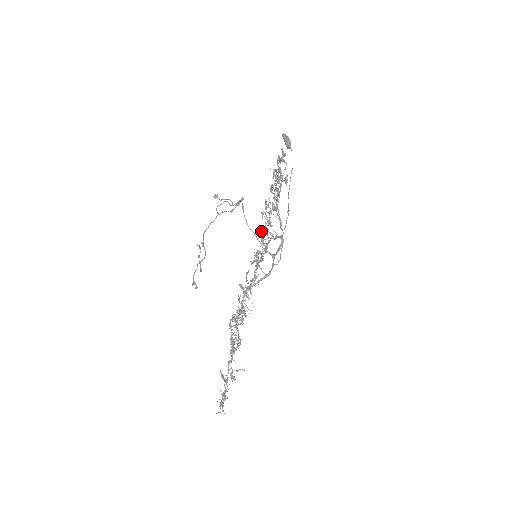
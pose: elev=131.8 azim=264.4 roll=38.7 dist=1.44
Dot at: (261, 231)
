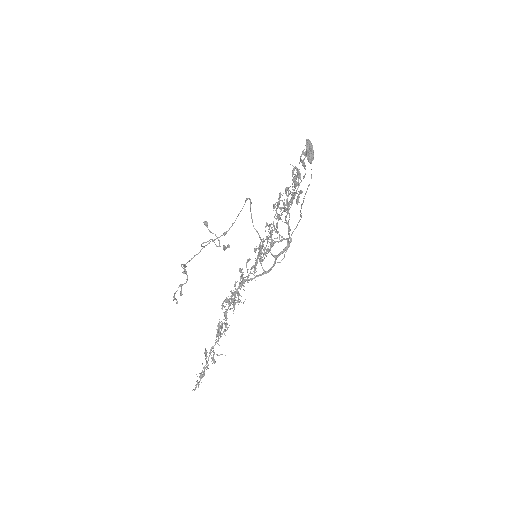
Dot at: (269, 225)
